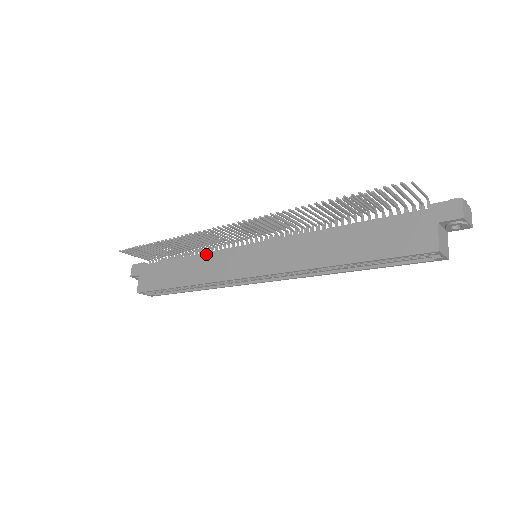
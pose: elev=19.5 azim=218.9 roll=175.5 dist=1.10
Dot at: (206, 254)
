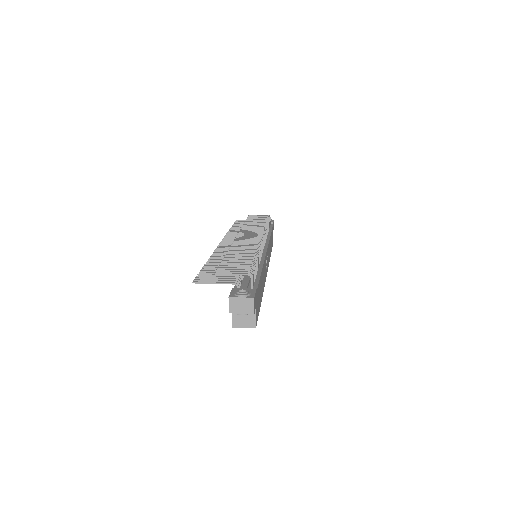
Dot at: occluded
